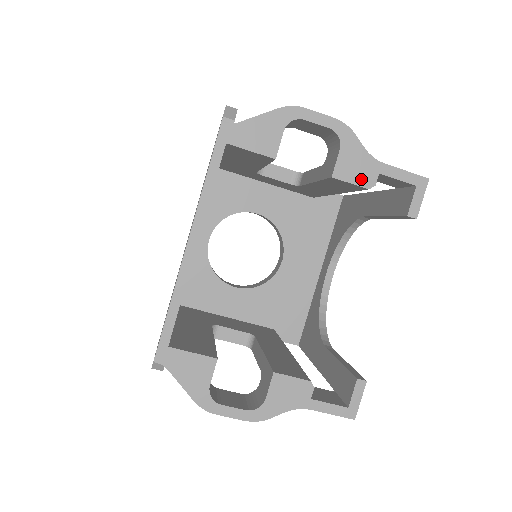
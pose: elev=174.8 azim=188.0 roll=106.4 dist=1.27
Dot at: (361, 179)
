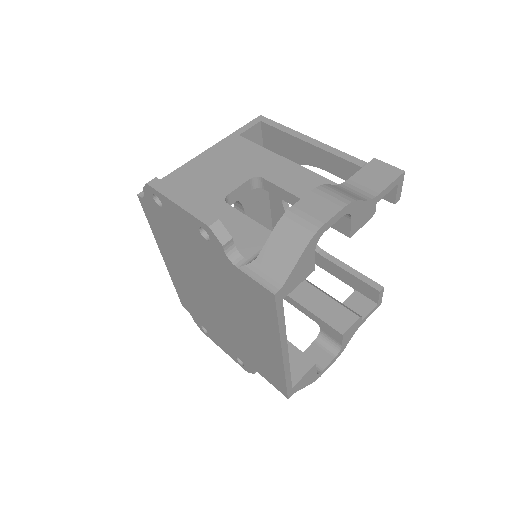
Dot at: (367, 218)
